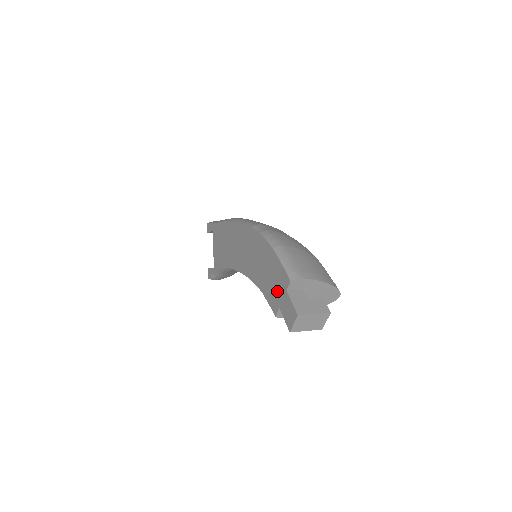
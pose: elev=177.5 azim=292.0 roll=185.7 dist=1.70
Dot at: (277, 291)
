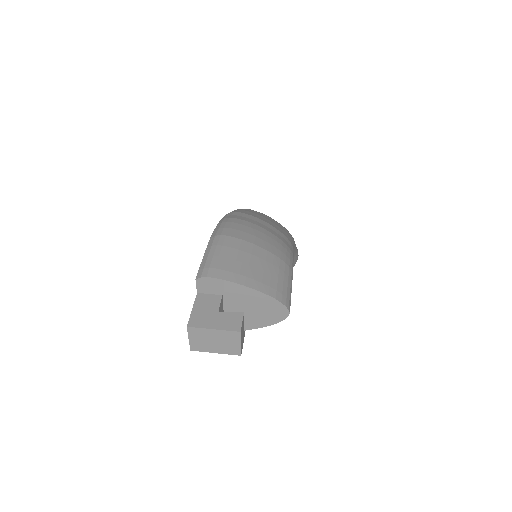
Dot at: occluded
